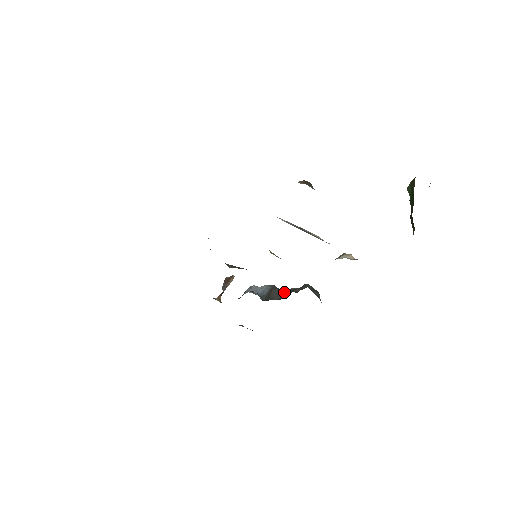
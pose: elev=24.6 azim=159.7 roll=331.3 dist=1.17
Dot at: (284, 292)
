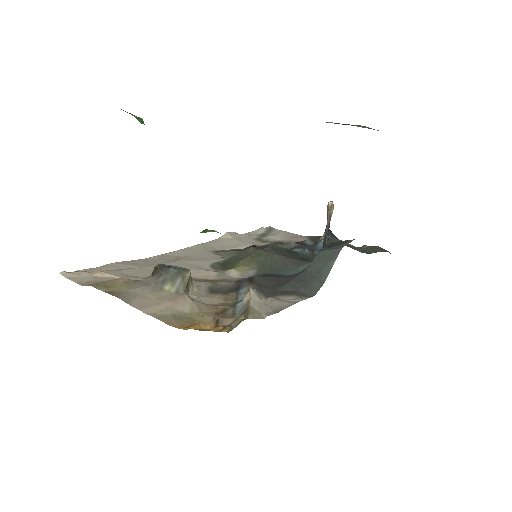
Dot at: occluded
